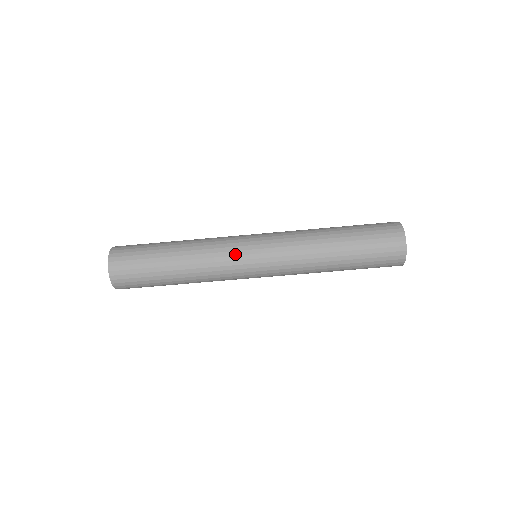
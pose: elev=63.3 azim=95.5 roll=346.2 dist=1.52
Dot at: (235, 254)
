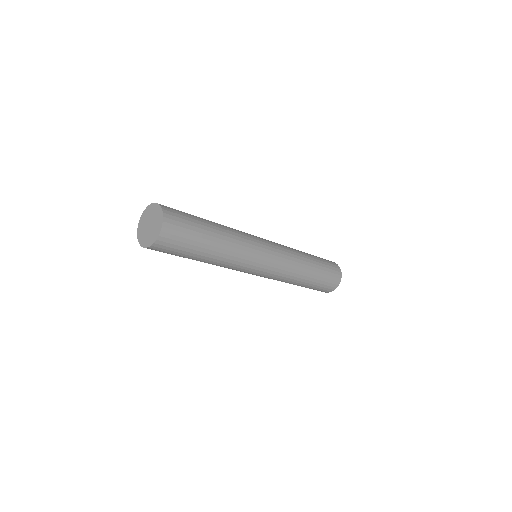
Dot at: (258, 253)
